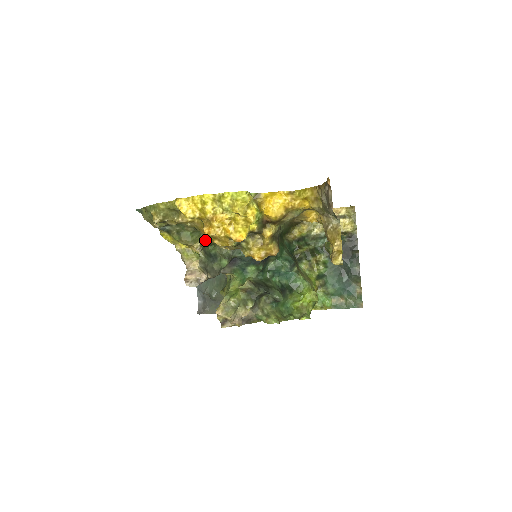
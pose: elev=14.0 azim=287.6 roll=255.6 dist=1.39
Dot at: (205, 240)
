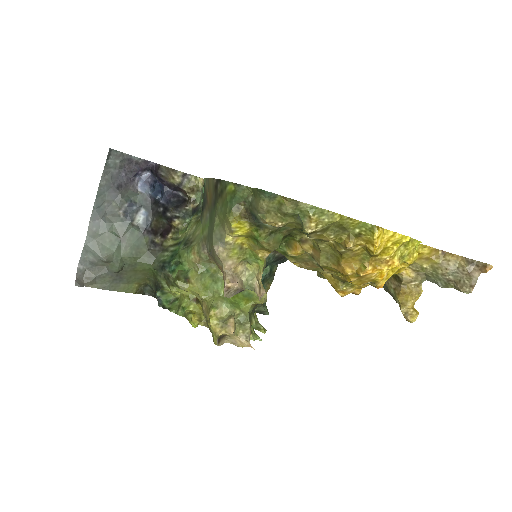
Dot at: (297, 254)
